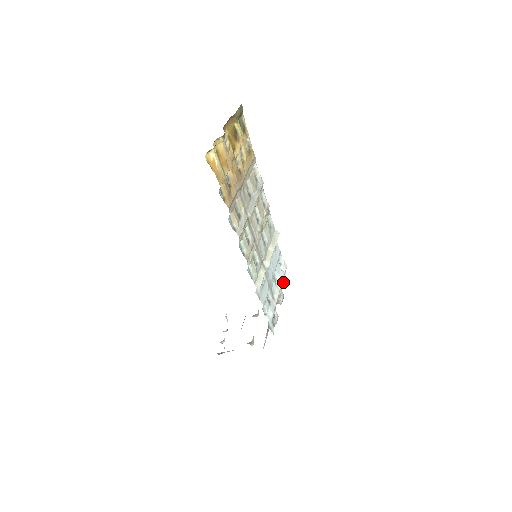
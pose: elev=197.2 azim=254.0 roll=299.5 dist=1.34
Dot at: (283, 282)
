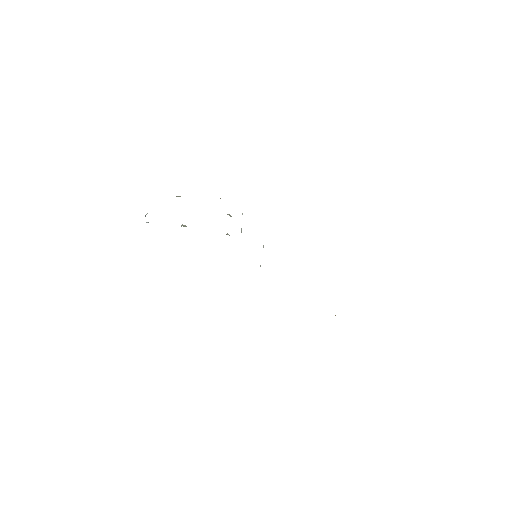
Dot at: occluded
